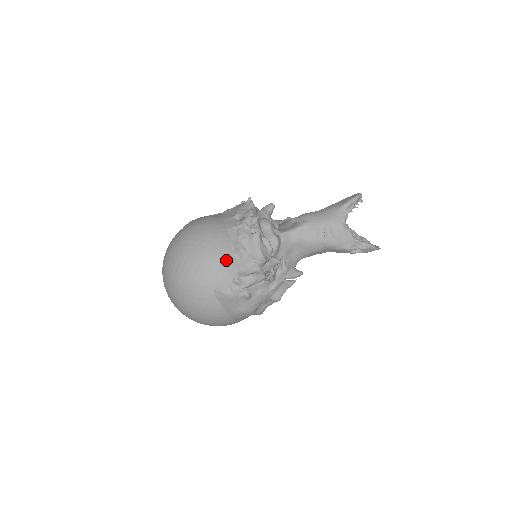
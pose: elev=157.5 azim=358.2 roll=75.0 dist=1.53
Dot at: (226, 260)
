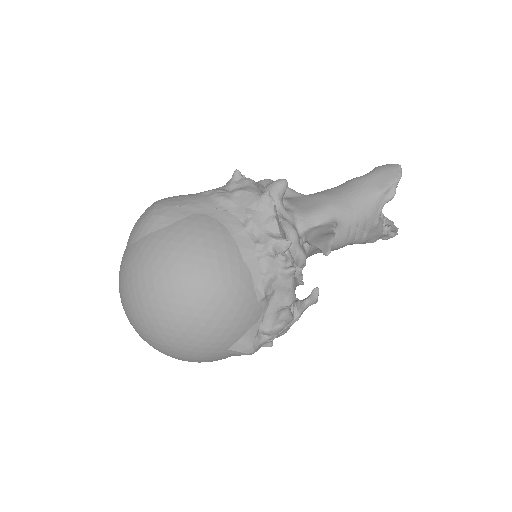
Dot at: (249, 313)
